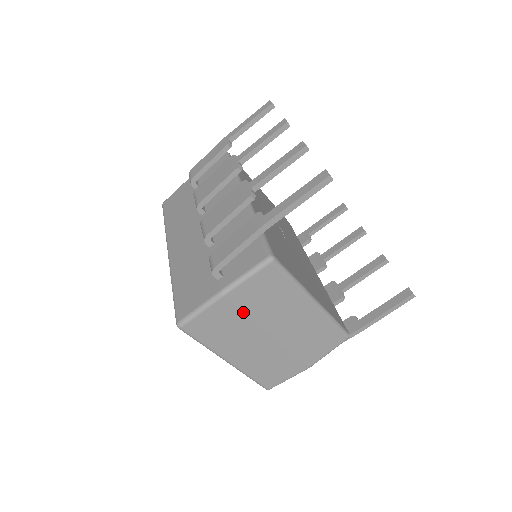
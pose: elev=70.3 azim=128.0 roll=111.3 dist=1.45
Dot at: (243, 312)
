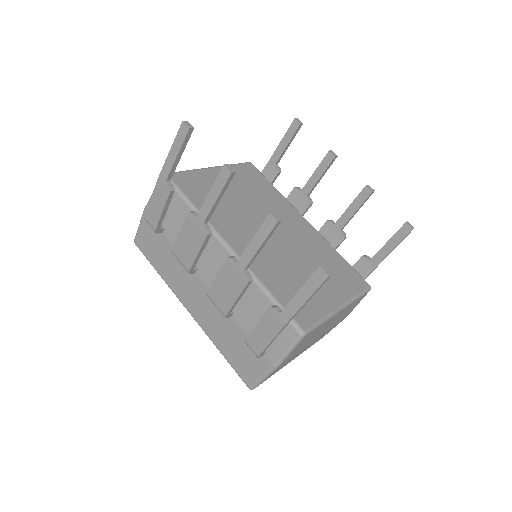
Dot at: (293, 356)
